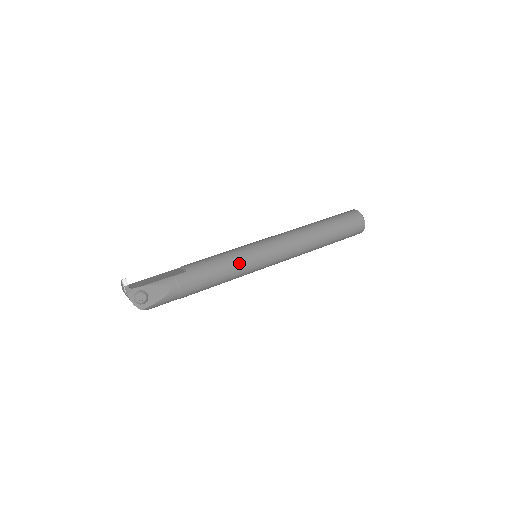
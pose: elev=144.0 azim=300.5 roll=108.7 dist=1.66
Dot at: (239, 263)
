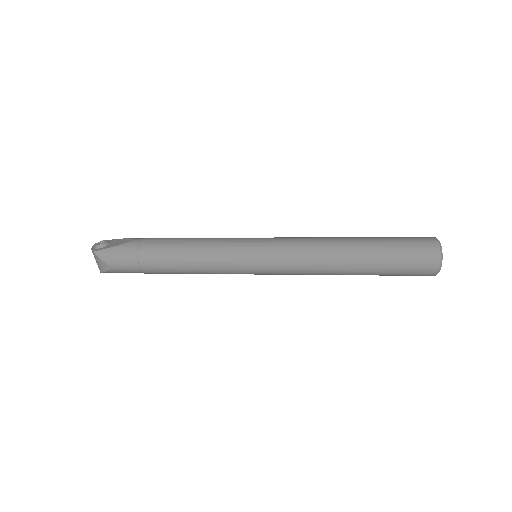
Dot at: (222, 239)
